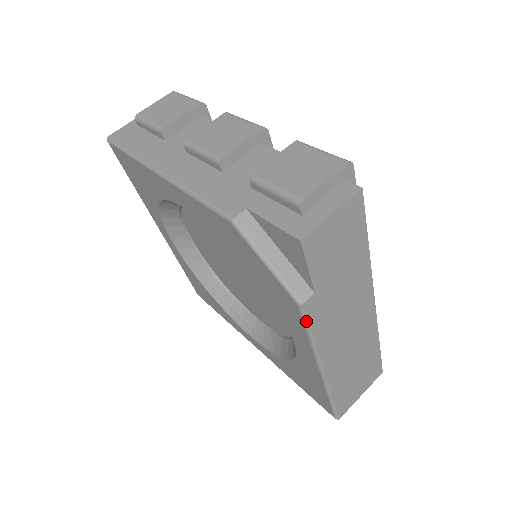
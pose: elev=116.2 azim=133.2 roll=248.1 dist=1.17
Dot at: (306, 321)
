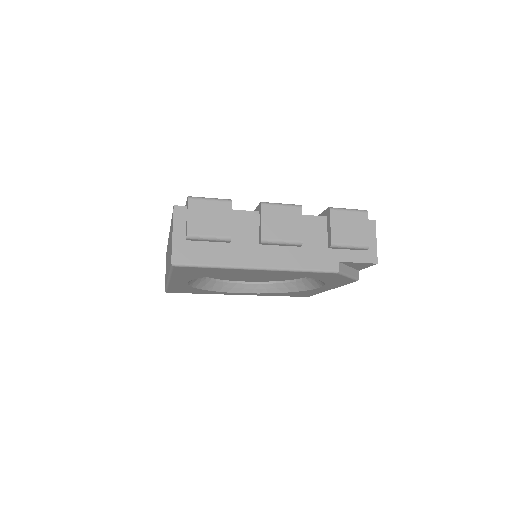
Dot at: (352, 282)
